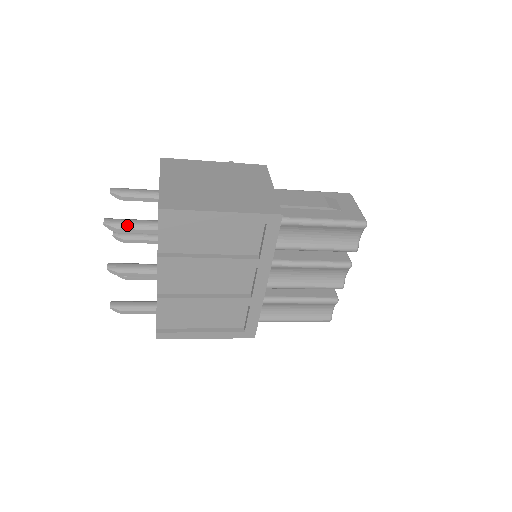
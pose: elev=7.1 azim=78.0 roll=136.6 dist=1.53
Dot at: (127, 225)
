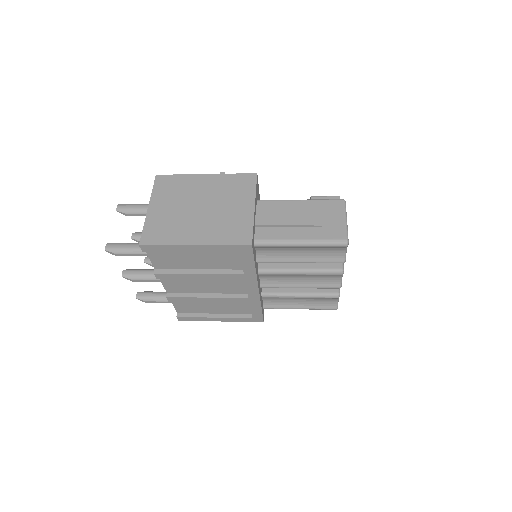
Dot at: (124, 250)
